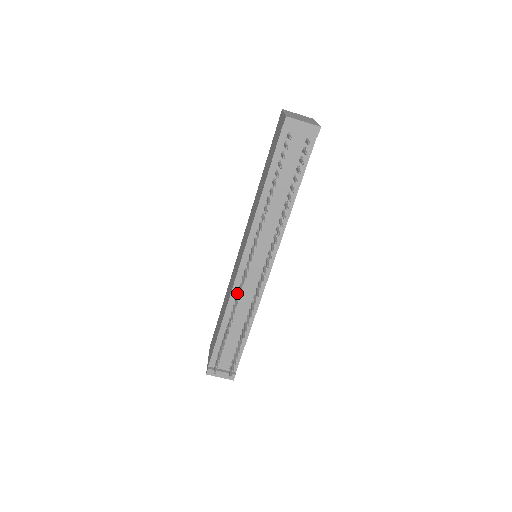
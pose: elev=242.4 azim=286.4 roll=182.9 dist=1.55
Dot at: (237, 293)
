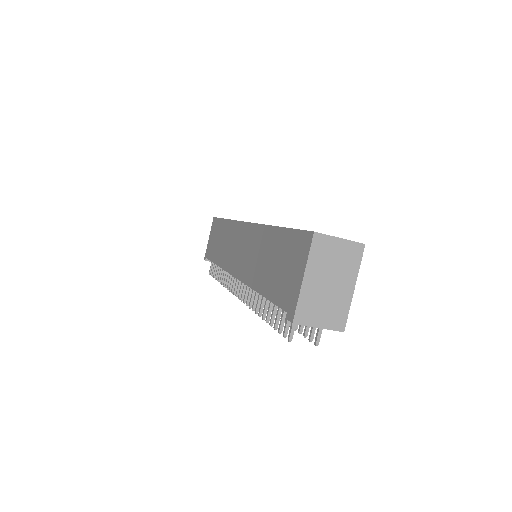
Dot at: occluded
